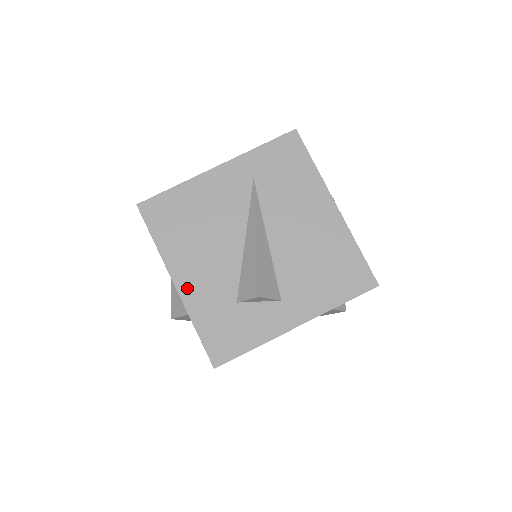
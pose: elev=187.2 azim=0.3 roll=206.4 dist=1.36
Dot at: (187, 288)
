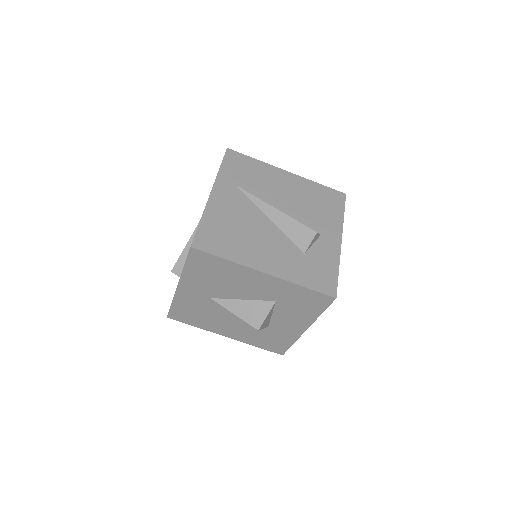
Dot at: (273, 269)
